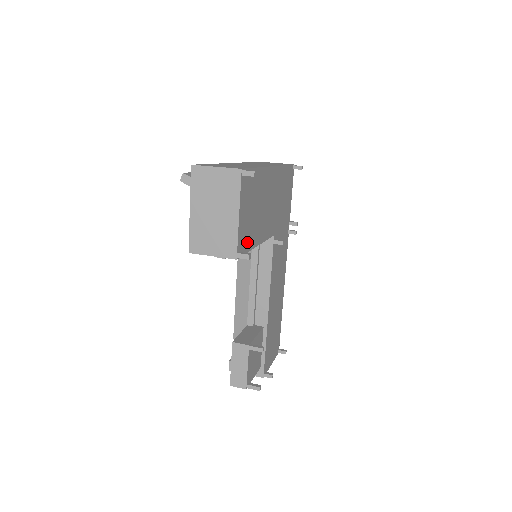
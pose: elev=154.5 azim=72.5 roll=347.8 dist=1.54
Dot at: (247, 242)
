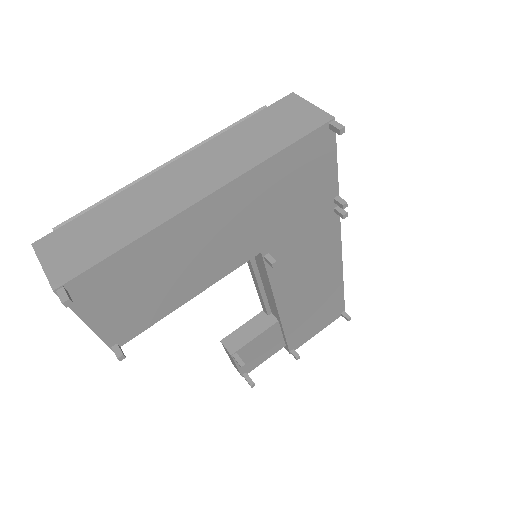
Dot at: (142, 321)
